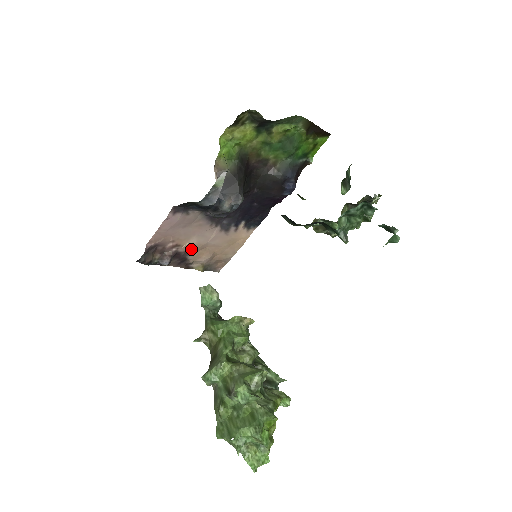
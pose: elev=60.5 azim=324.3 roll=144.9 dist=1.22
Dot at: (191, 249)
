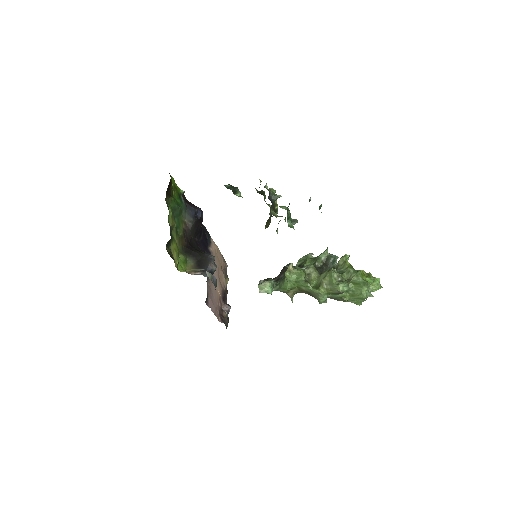
Dot at: (220, 289)
